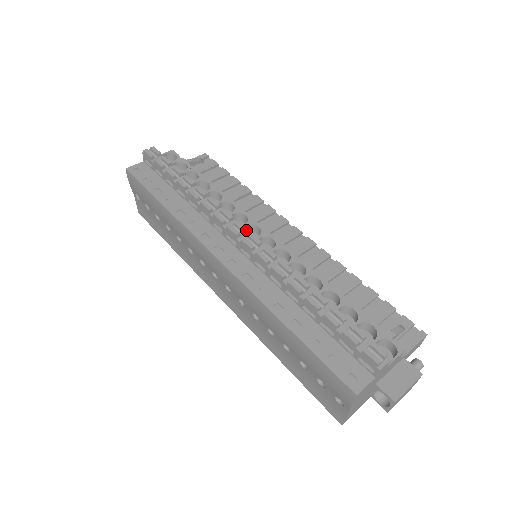
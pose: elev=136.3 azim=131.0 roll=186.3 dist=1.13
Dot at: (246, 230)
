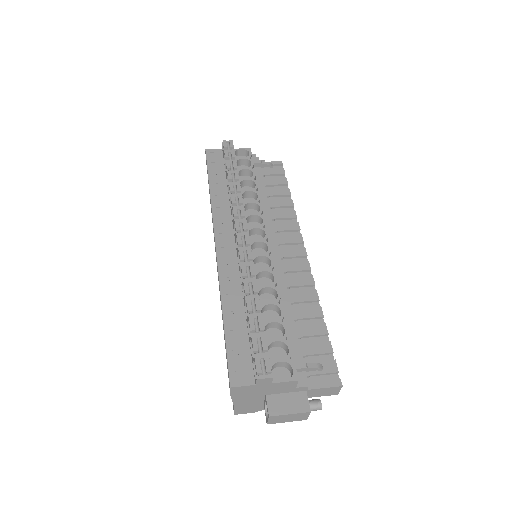
Dot at: (247, 230)
